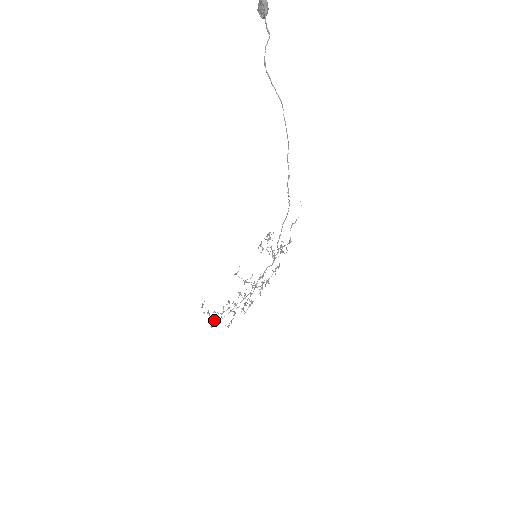
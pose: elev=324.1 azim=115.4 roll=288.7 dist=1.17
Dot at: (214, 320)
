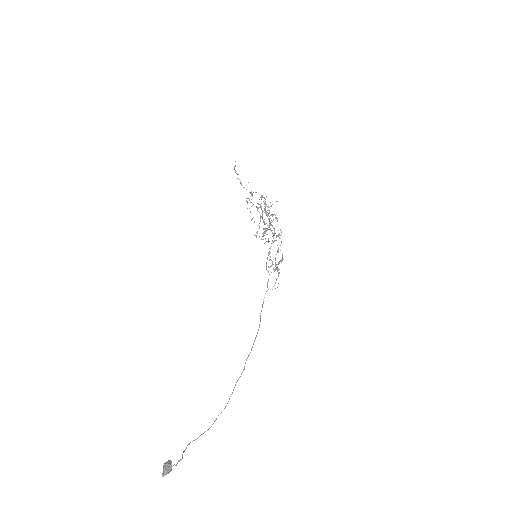
Dot at: occluded
